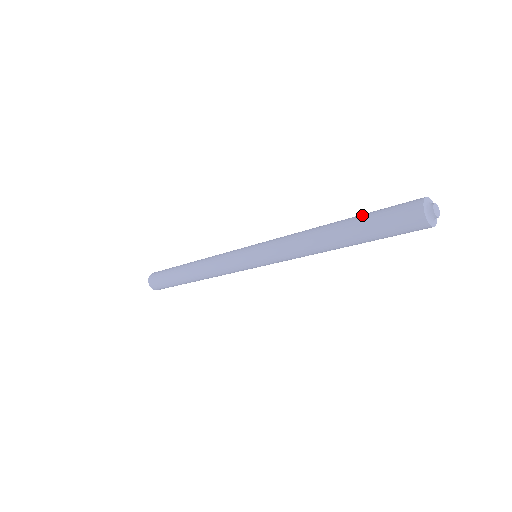
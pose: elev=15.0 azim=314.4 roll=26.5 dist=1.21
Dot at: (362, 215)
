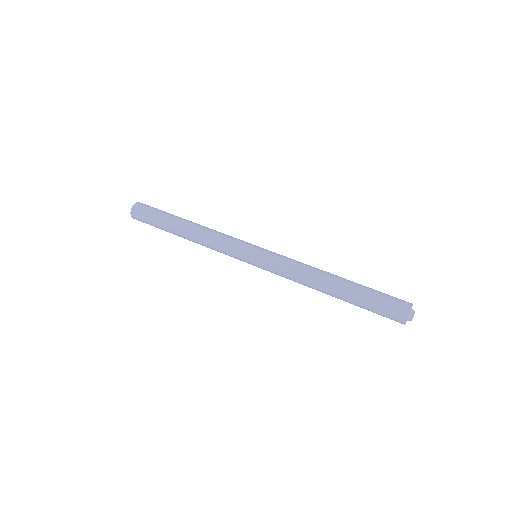
Dot at: (364, 287)
